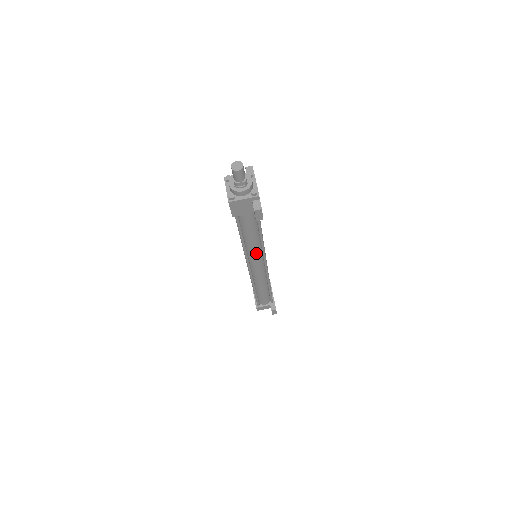
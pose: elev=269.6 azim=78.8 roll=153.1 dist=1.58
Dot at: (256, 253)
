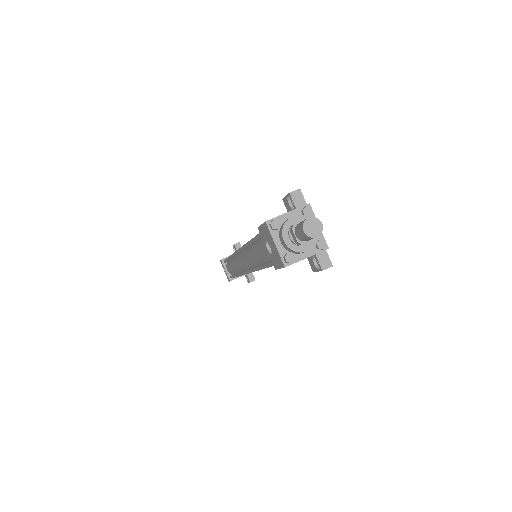
Dot at: occluded
